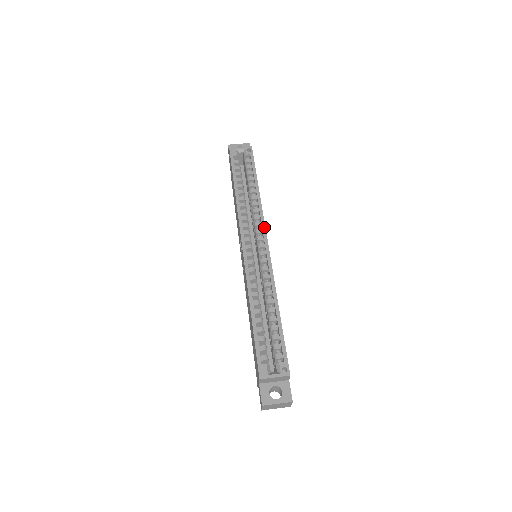
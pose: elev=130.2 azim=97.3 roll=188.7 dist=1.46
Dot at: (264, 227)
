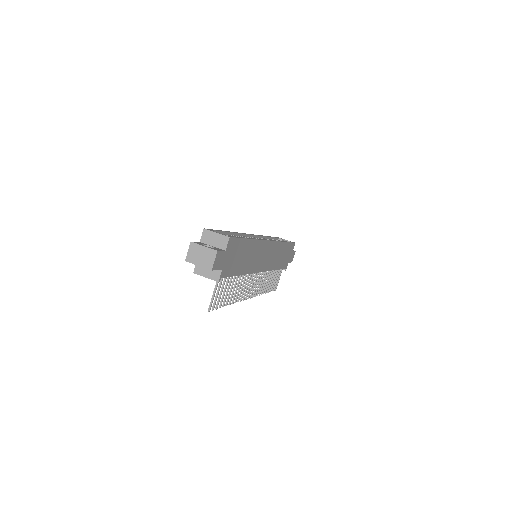
Dot at: (274, 240)
